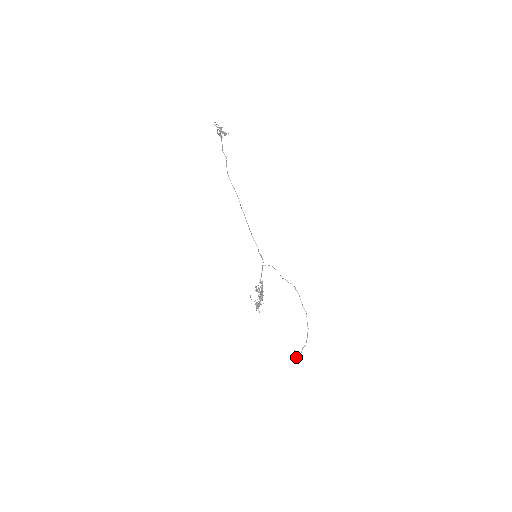
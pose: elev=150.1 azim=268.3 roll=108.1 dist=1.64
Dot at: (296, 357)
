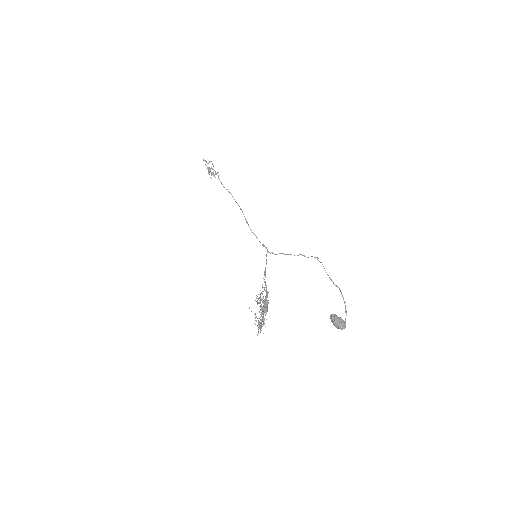
Dot at: (336, 322)
